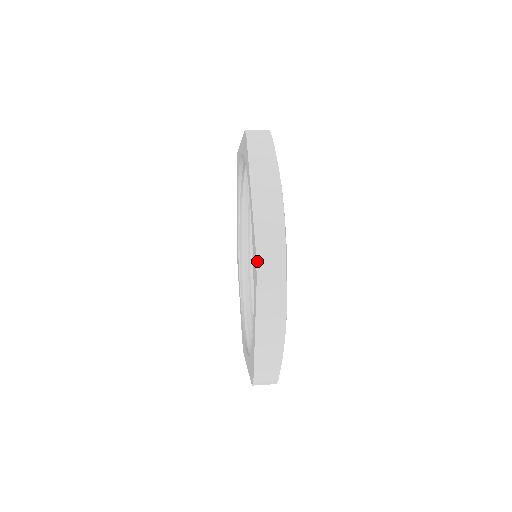
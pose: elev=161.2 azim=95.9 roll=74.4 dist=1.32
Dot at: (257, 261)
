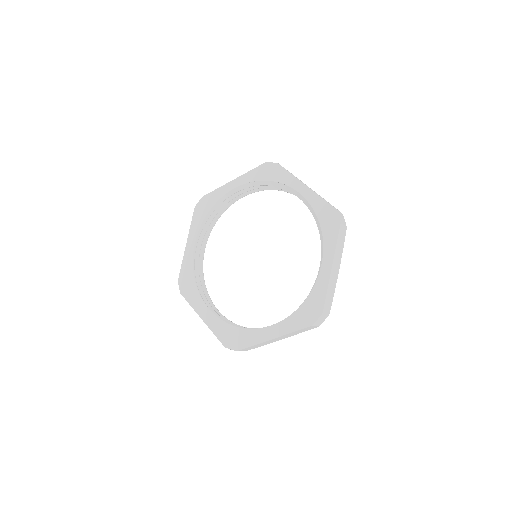
Dot at: (338, 213)
